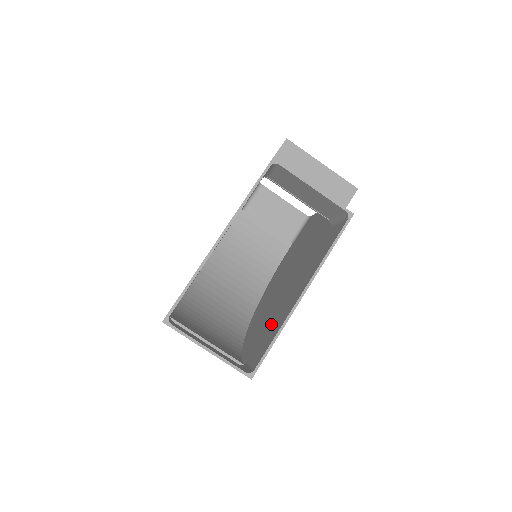
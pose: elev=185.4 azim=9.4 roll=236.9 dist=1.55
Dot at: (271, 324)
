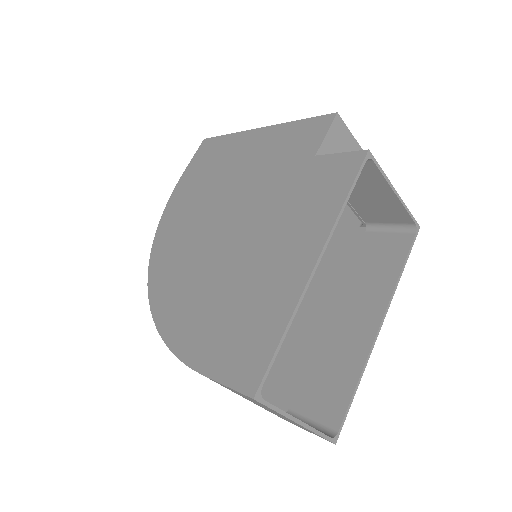
Dot at: (316, 357)
